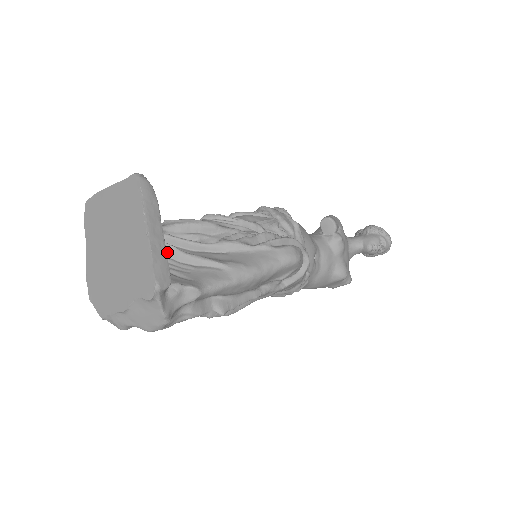
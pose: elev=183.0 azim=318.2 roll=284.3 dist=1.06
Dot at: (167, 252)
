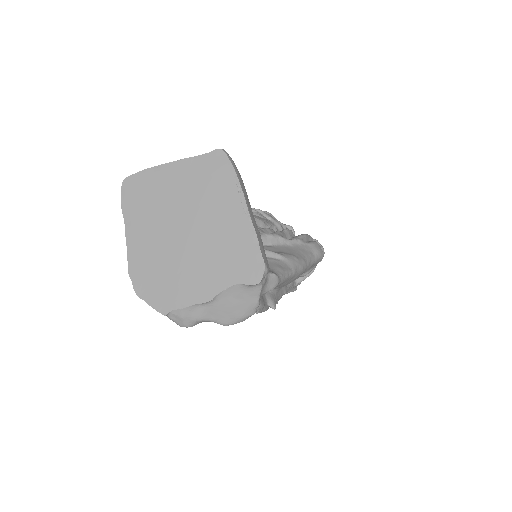
Dot at: occluded
